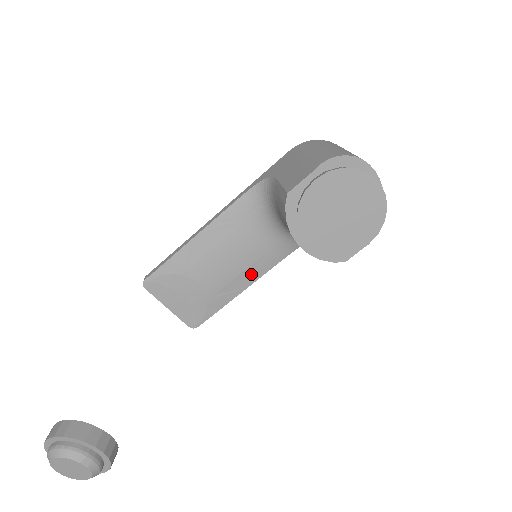
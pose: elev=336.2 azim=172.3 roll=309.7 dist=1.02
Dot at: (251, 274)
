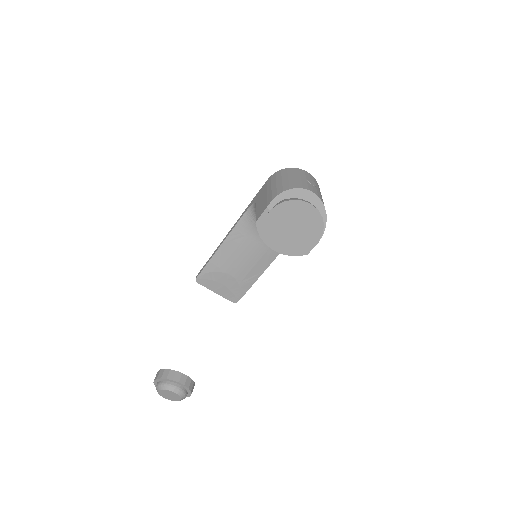
Dot at: (263, 263)
